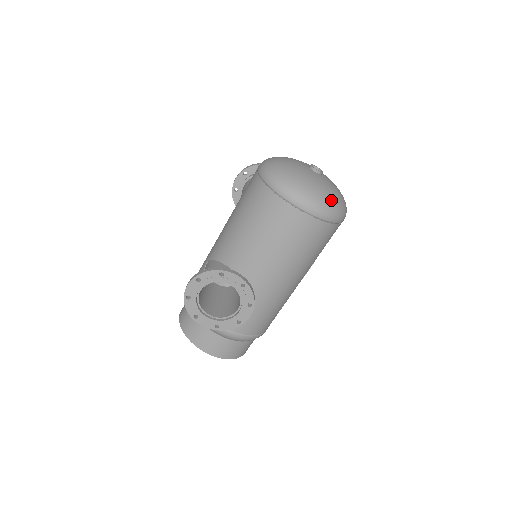
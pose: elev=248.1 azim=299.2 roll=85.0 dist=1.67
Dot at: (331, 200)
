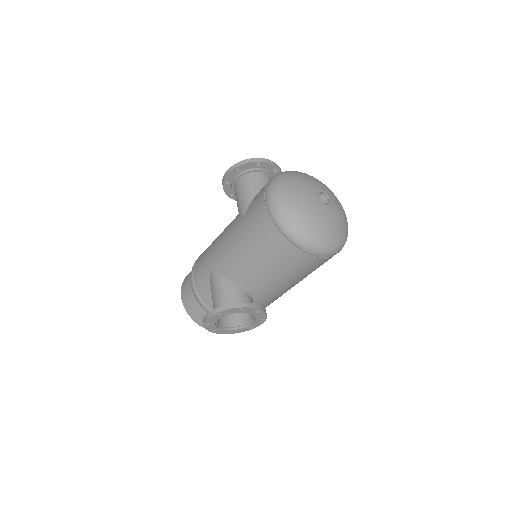
Dot at: (340, 237)
